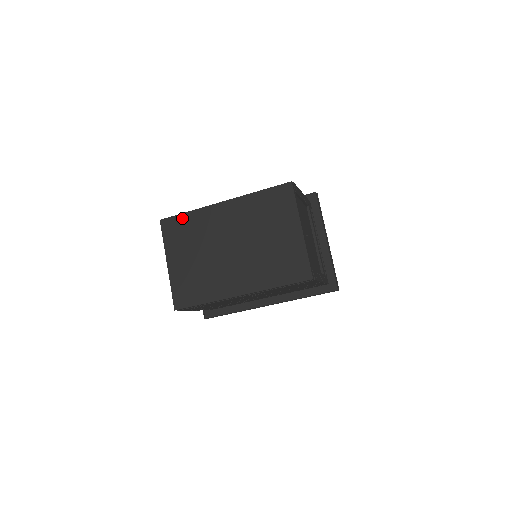
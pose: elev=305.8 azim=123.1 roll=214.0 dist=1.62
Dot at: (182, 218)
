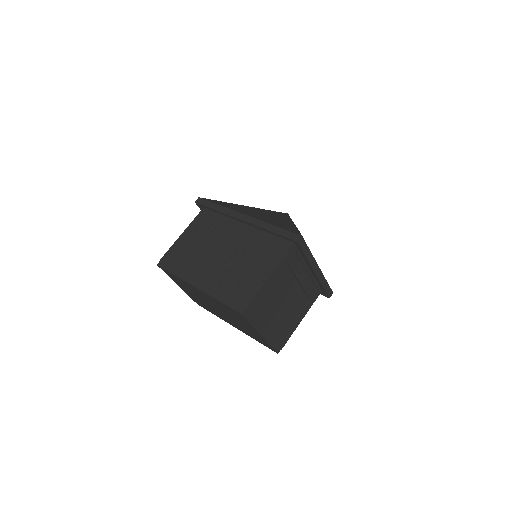
Dot at: (172, 275)
